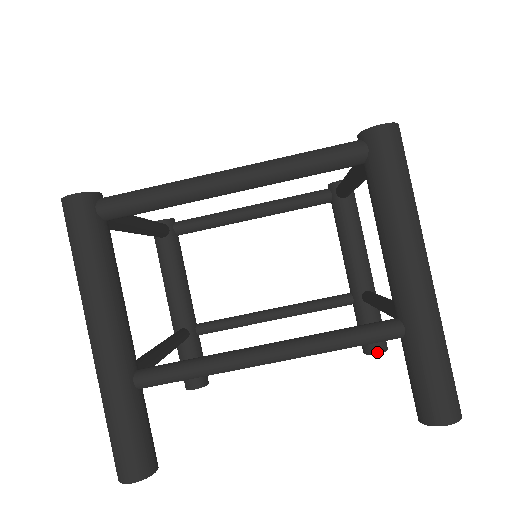
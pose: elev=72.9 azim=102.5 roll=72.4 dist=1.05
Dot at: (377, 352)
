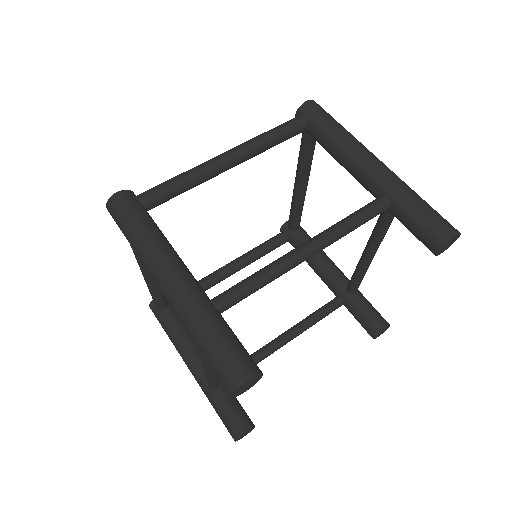
Dot at: (383, 327)
